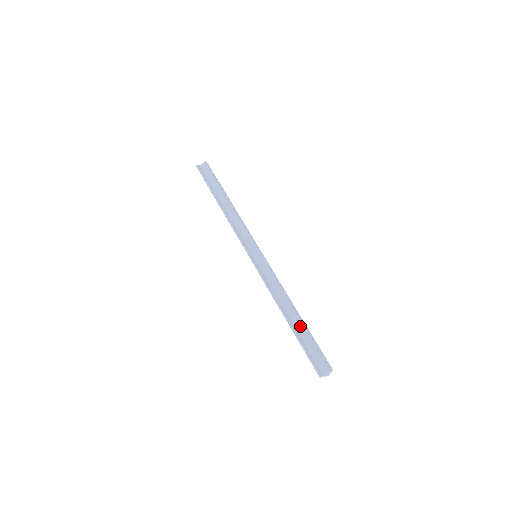
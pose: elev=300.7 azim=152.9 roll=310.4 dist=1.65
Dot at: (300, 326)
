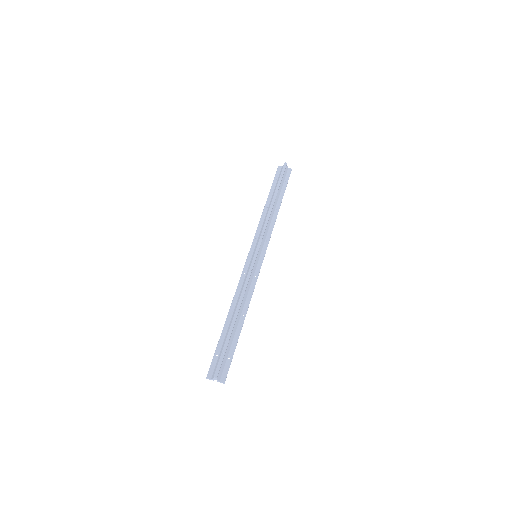
Dot at: (229, 328)
